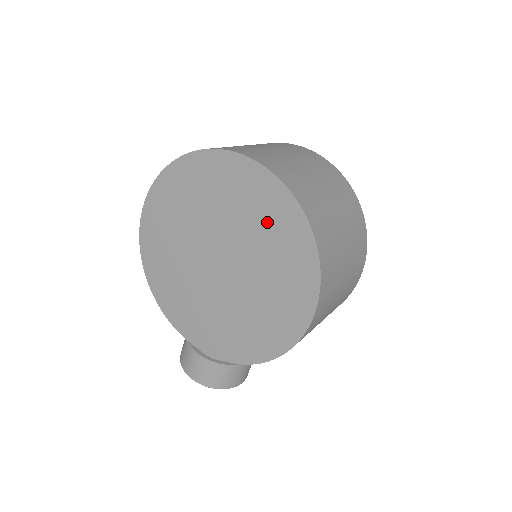
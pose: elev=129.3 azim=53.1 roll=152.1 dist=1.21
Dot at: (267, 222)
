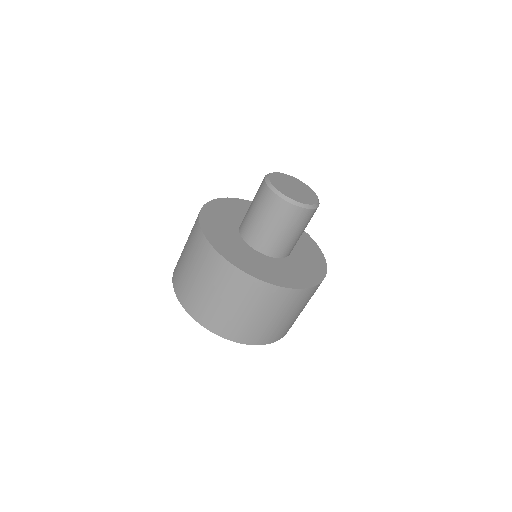
Dot at: occluded
